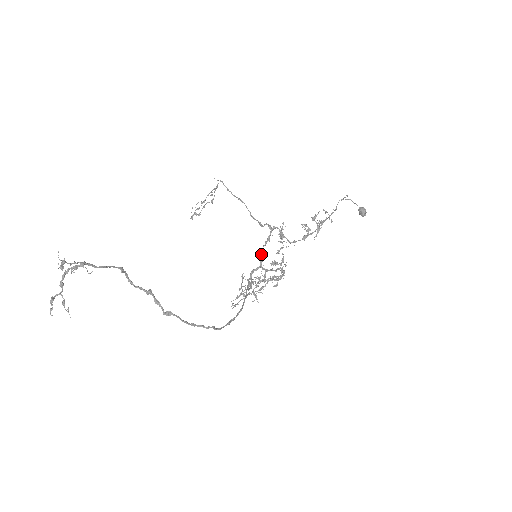
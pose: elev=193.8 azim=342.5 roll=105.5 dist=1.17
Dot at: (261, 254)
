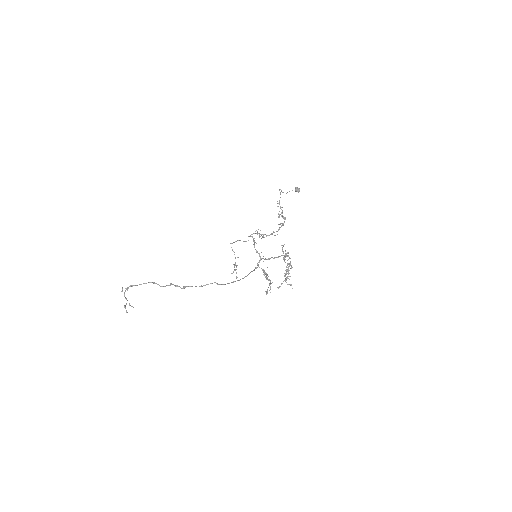
Dot at: (256, 252)
